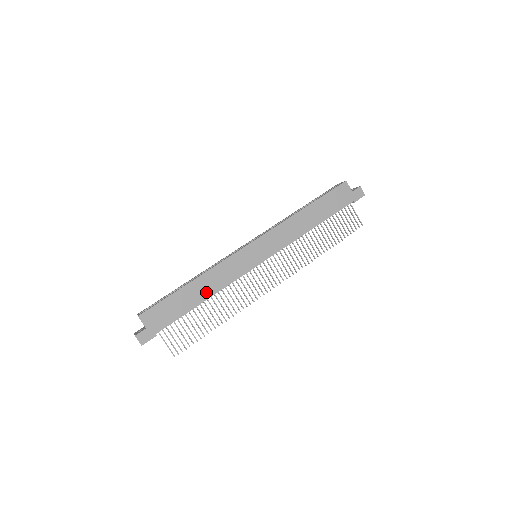
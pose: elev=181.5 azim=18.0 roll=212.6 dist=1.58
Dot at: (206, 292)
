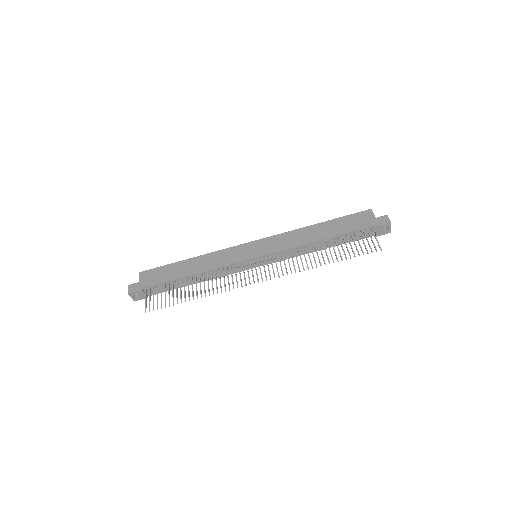
Dot at: (196, 269)
